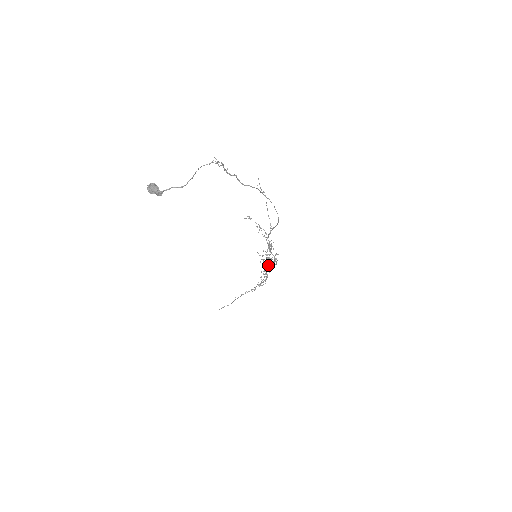
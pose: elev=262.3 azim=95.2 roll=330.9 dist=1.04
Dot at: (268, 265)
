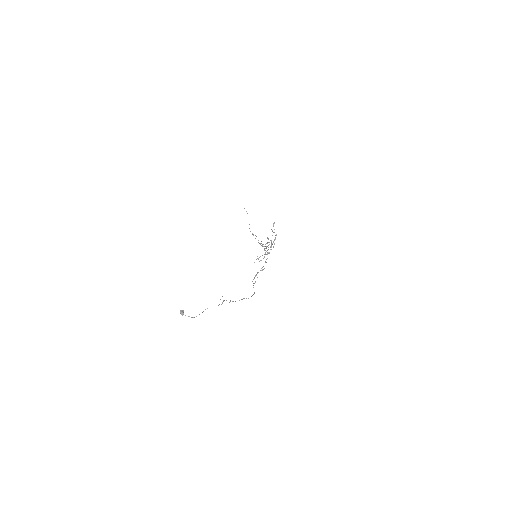
Dot at: (265, 252)
